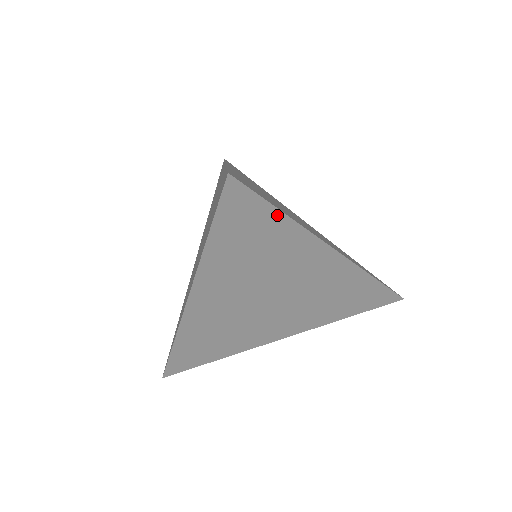
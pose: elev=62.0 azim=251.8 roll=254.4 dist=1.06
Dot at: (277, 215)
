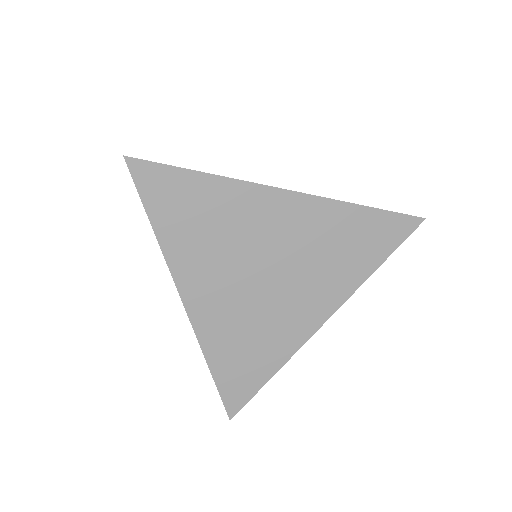
Dot at: (195, 176)
